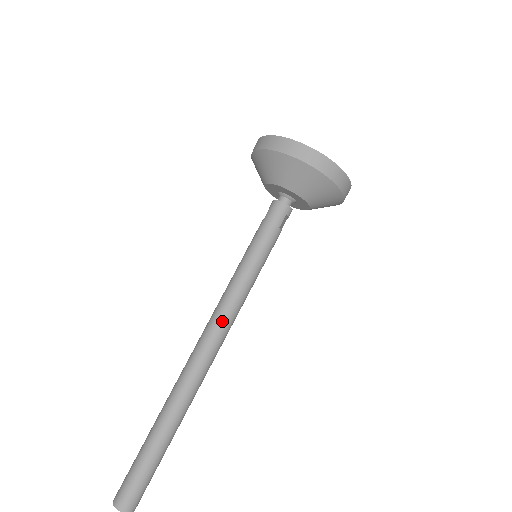
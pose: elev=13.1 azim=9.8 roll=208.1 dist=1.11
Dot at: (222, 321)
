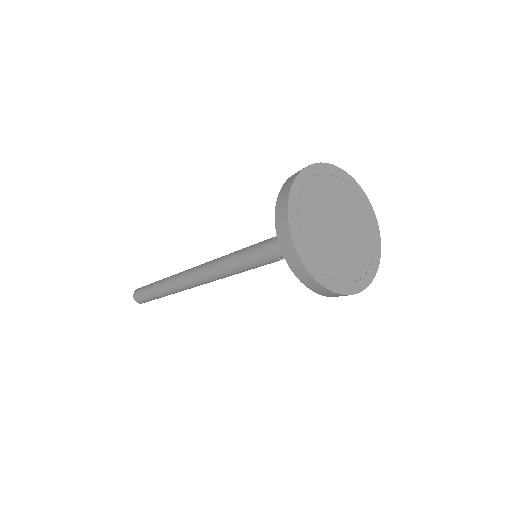
Dot at: (208, 274)
